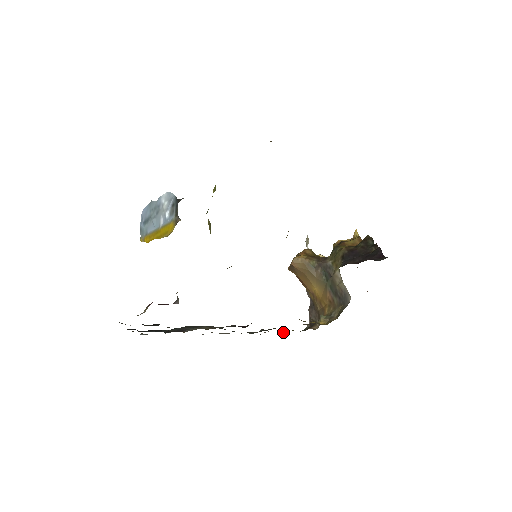
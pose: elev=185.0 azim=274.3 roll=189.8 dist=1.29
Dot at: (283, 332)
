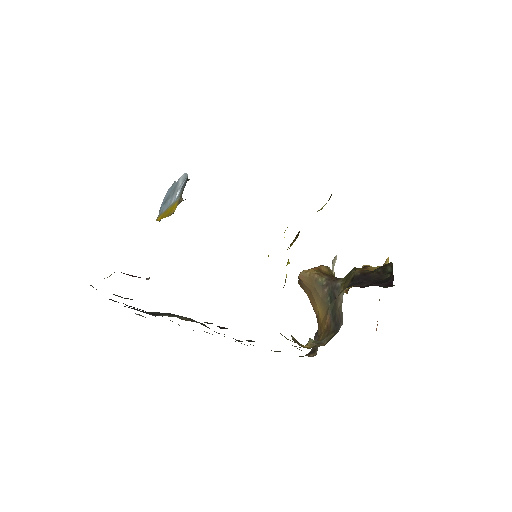
Dot at: (277, 351)
